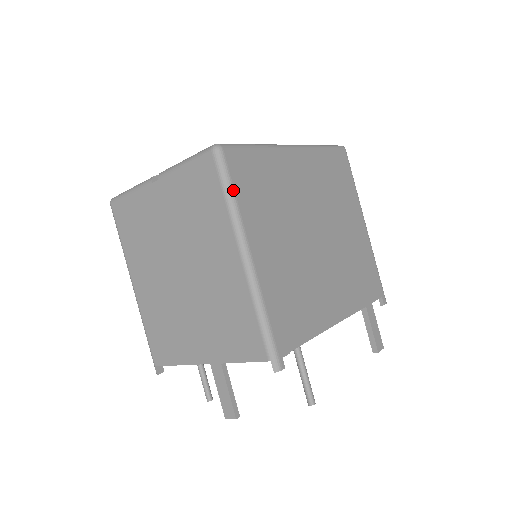
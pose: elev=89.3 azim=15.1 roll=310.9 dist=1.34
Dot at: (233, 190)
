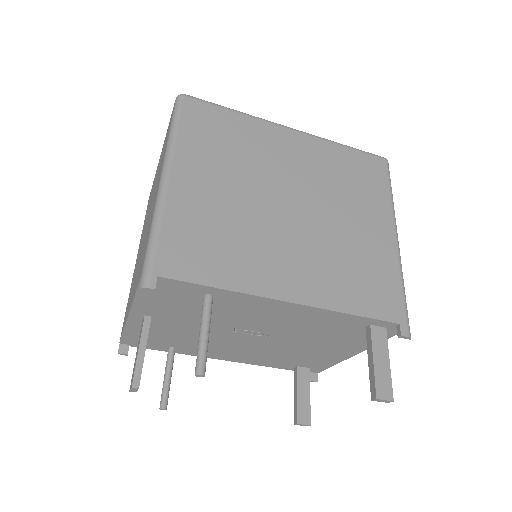
Dot at: (178, 124)
